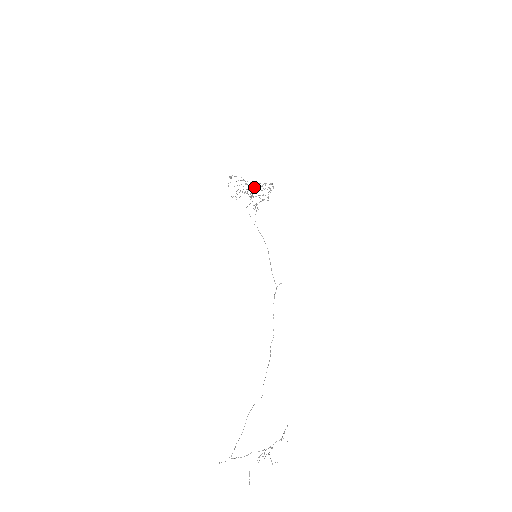
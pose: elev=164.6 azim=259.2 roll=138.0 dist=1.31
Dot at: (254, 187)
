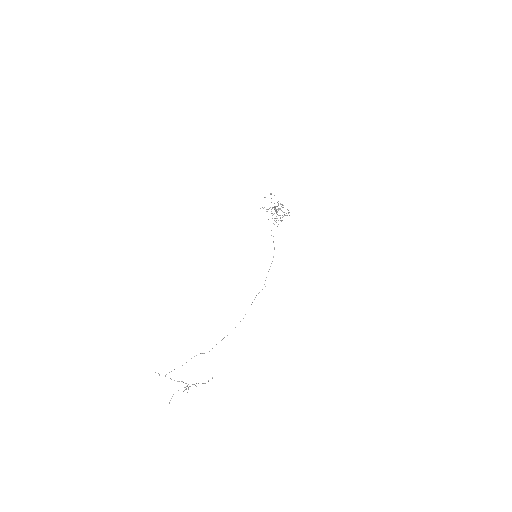
Dot at: occluded
